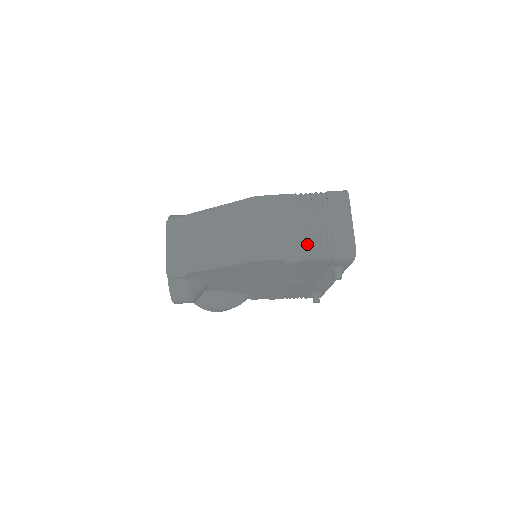
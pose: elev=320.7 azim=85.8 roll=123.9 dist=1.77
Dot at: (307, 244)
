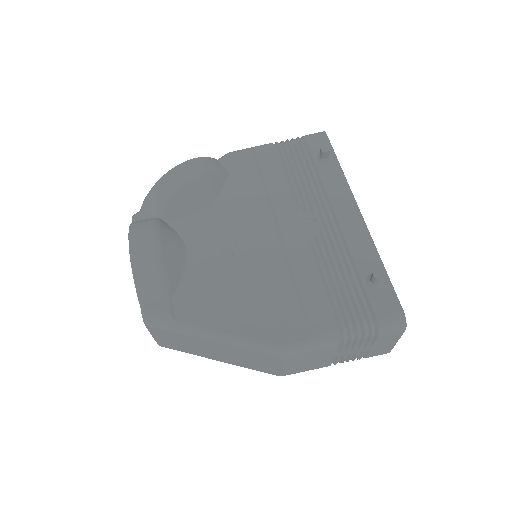
Dot at: occluded
